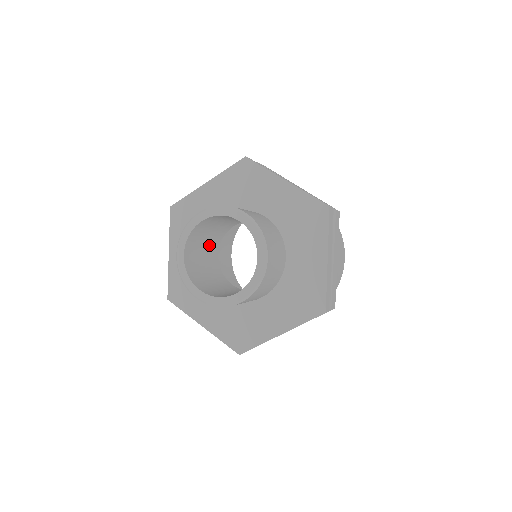
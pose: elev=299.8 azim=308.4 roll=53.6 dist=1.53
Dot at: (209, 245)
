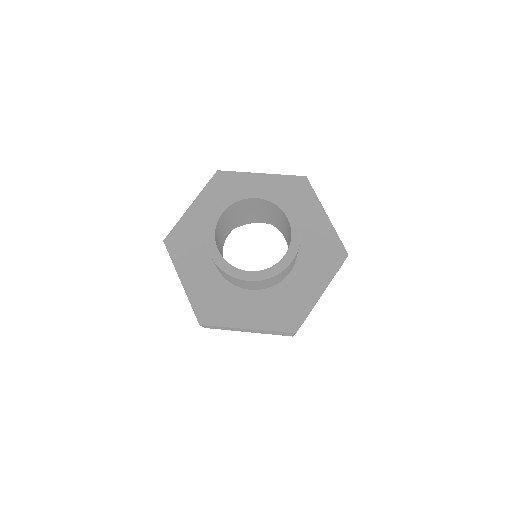
Dot at: (233, 221)
